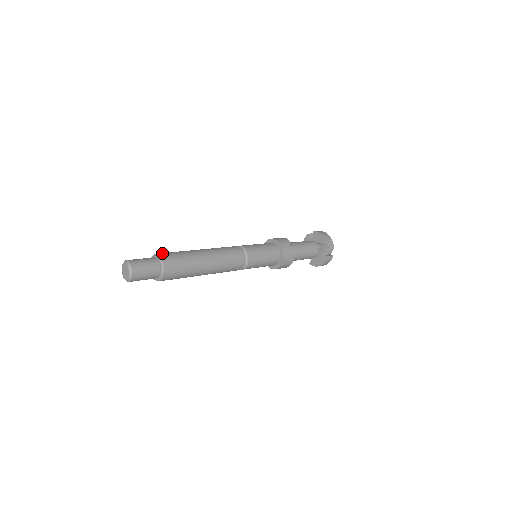
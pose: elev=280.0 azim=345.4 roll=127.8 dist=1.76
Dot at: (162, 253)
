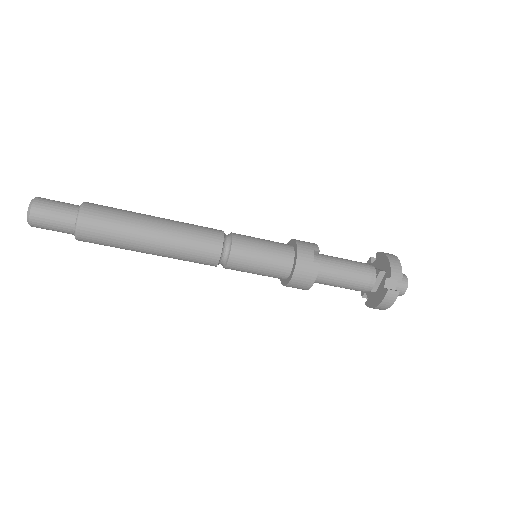
Dot at: occluded
